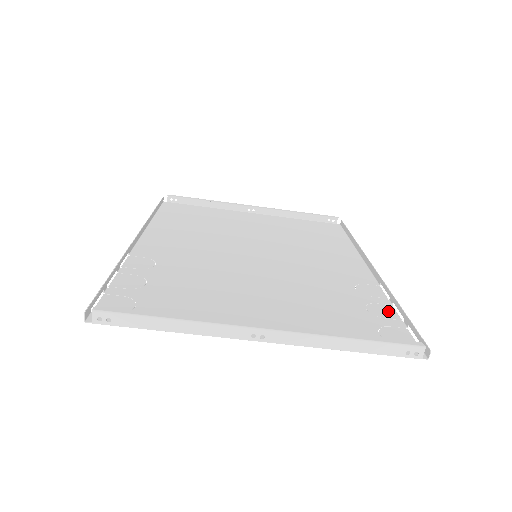
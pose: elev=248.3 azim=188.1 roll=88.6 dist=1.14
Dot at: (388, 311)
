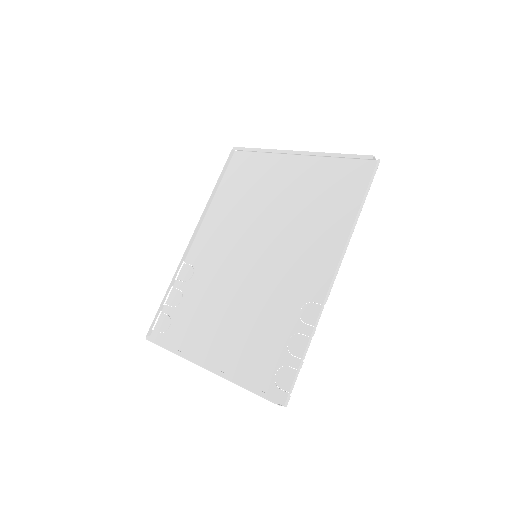
Dot at: (302, 346)
